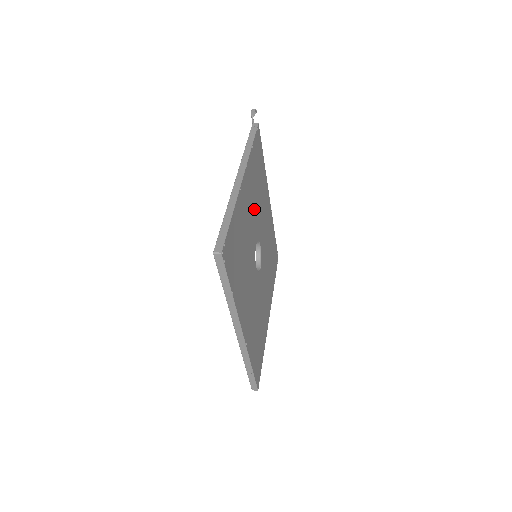
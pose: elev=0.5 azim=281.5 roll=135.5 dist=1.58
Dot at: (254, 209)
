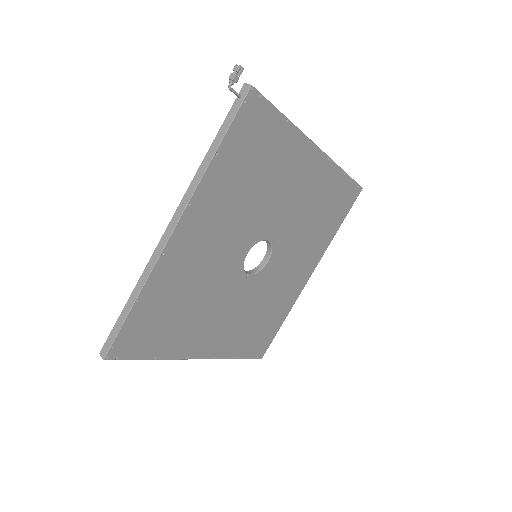
Dot at: (235, 223)
